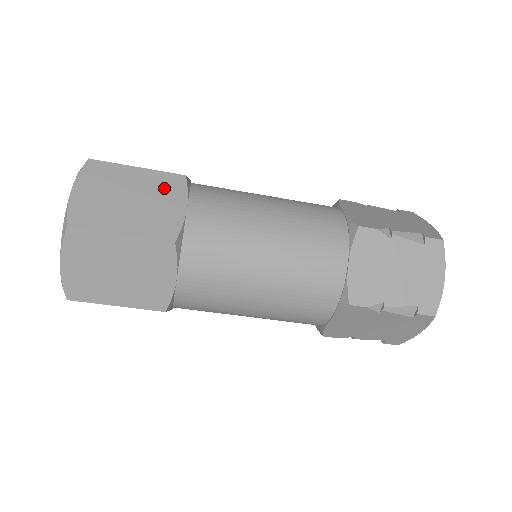
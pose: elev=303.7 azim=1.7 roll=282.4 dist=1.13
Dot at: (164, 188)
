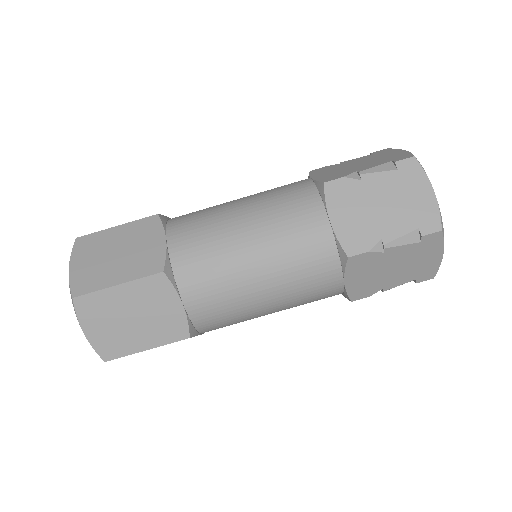
Dot at: (142, 232)
